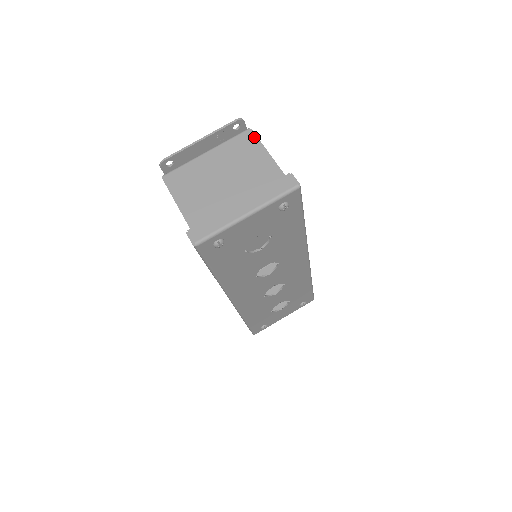
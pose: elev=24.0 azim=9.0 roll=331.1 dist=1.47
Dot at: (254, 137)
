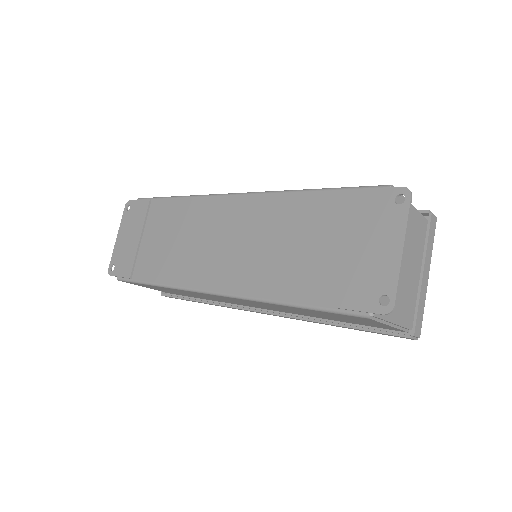
Dot at: (401, 195)
